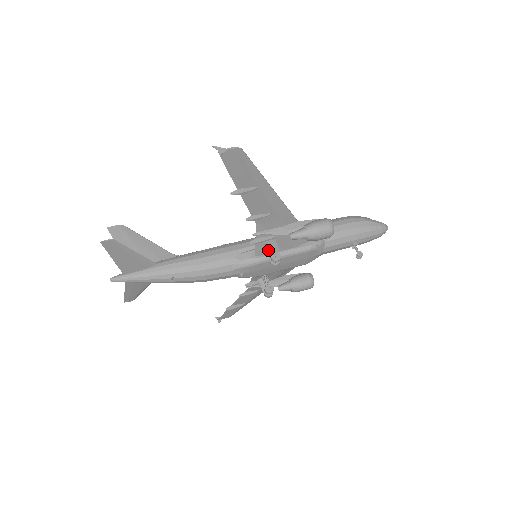
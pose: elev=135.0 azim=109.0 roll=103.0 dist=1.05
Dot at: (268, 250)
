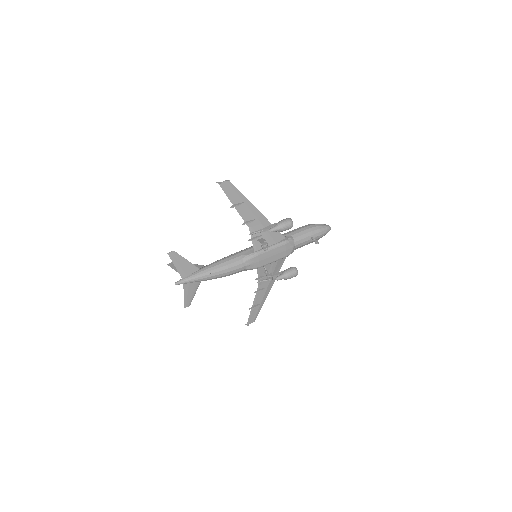
Dot at: (261, 246)
